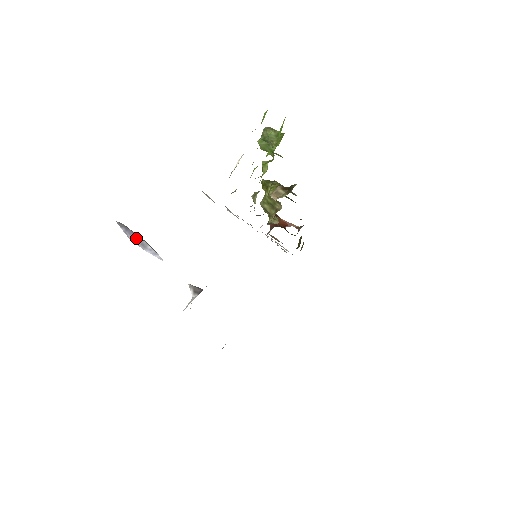
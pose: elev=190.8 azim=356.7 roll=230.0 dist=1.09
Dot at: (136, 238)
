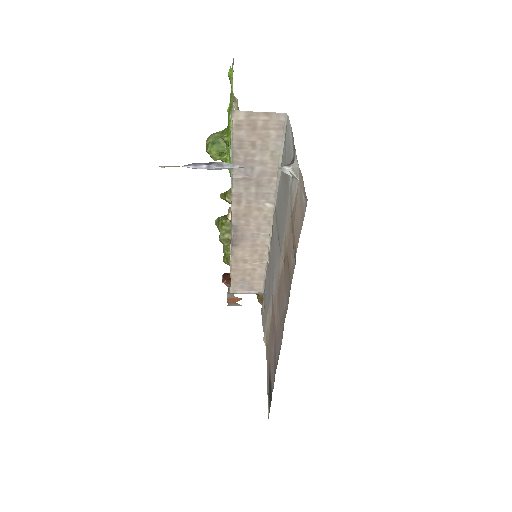
Dot at: (209, 164)
